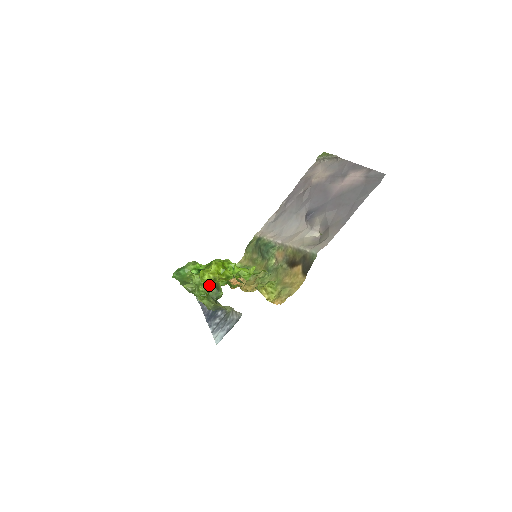
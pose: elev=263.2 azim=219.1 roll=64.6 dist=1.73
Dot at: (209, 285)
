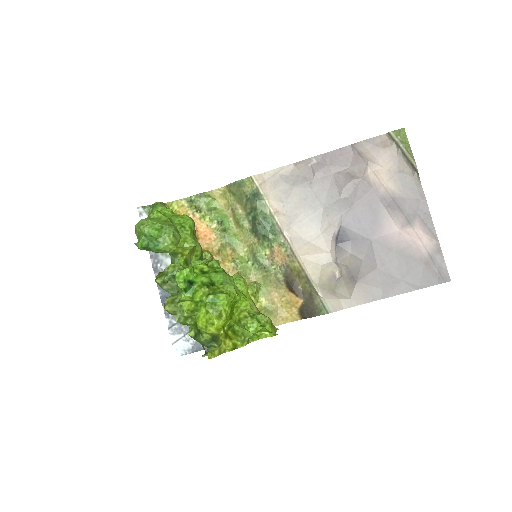
Dot at: (205, 332)
